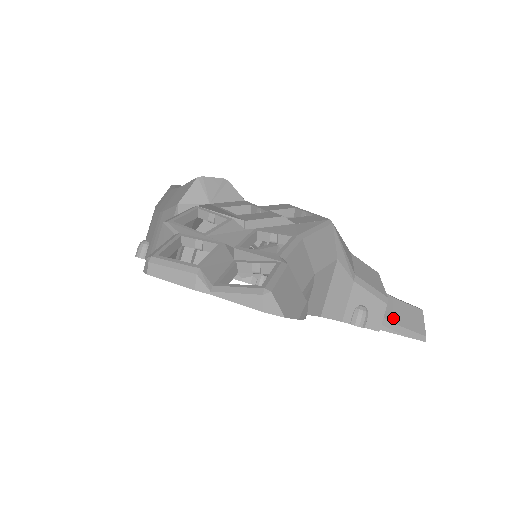
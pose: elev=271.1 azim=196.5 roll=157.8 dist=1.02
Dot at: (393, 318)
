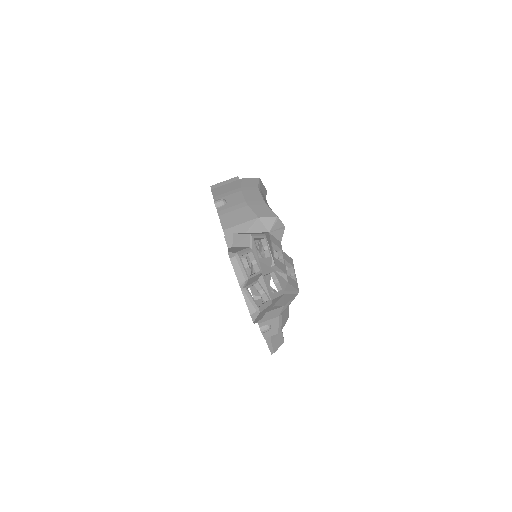
Dot at: (273, 336)
